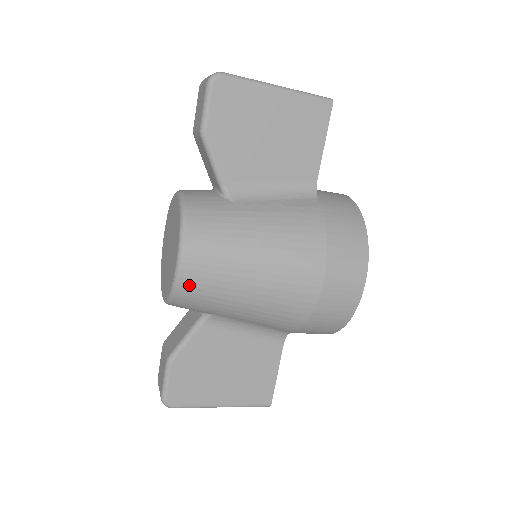
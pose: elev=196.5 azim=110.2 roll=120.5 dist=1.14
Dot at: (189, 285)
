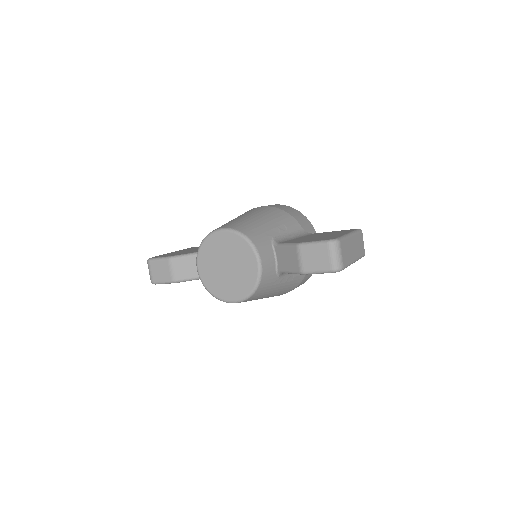
Dot at: occluded
